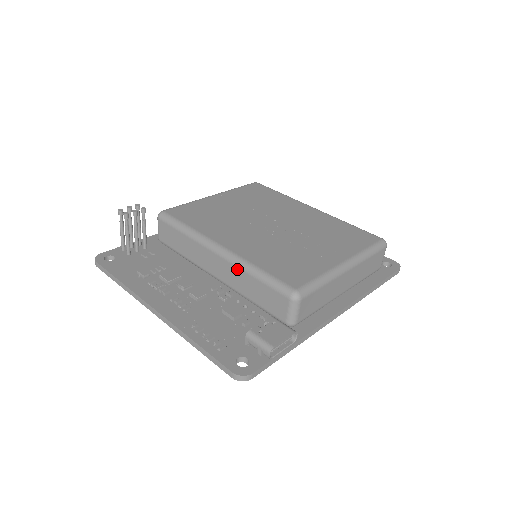
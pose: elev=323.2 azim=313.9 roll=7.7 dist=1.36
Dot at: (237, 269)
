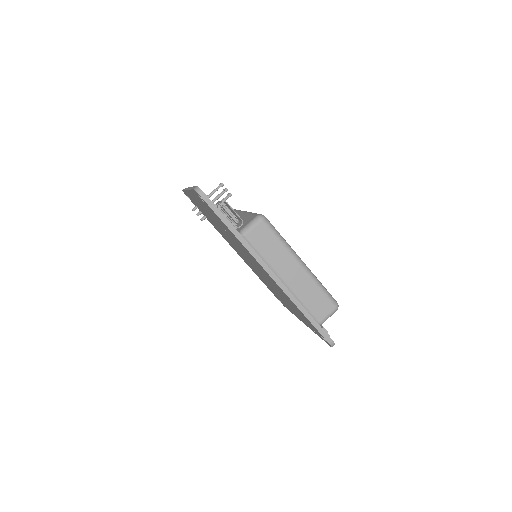
Dot at: (245, 214)
